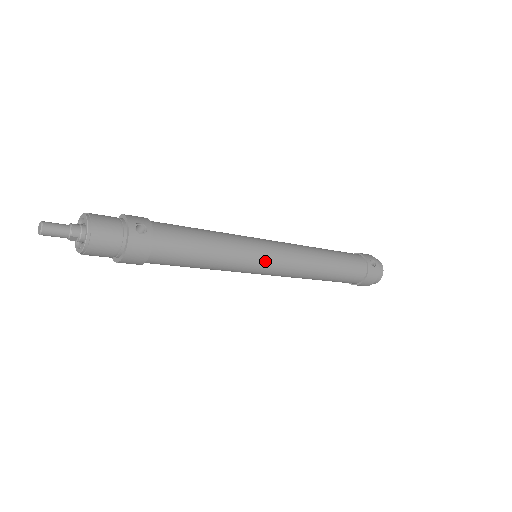
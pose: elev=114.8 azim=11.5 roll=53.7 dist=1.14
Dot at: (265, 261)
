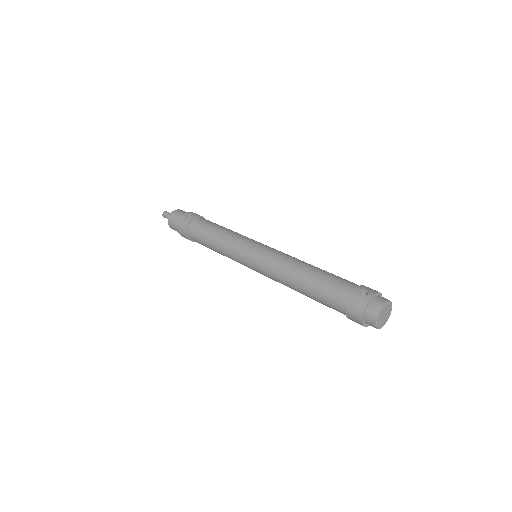
Dot at: (247, 253)
